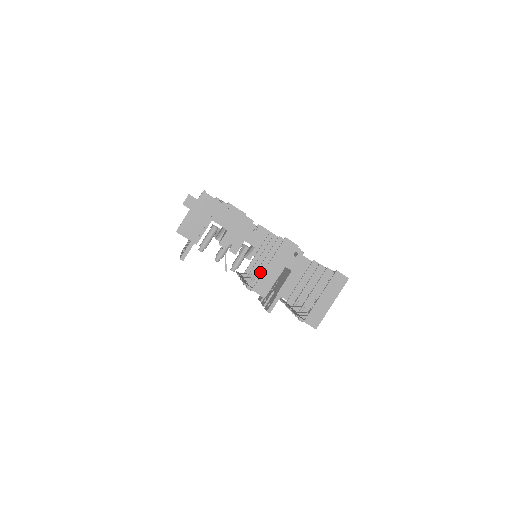
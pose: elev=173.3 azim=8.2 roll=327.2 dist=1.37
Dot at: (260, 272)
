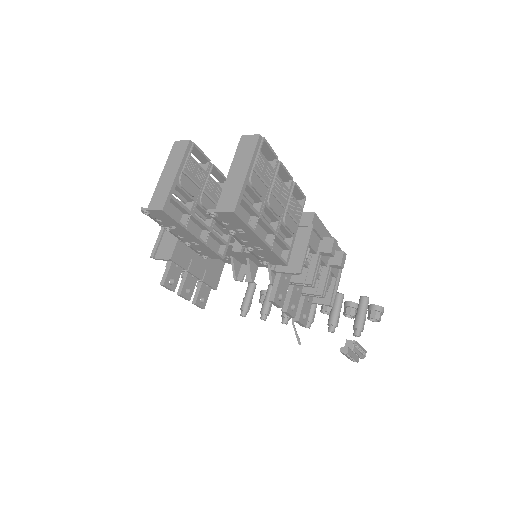
Dot at: occluded
